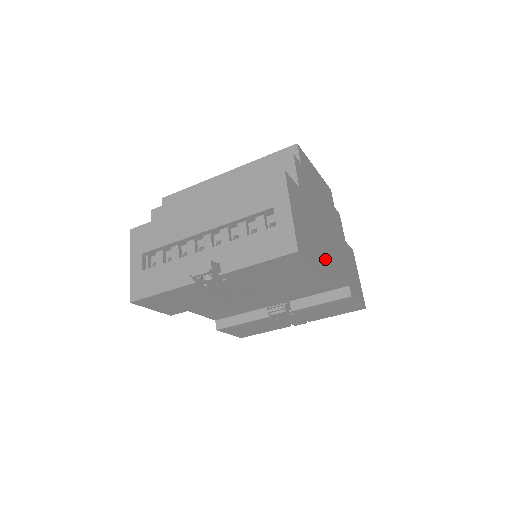
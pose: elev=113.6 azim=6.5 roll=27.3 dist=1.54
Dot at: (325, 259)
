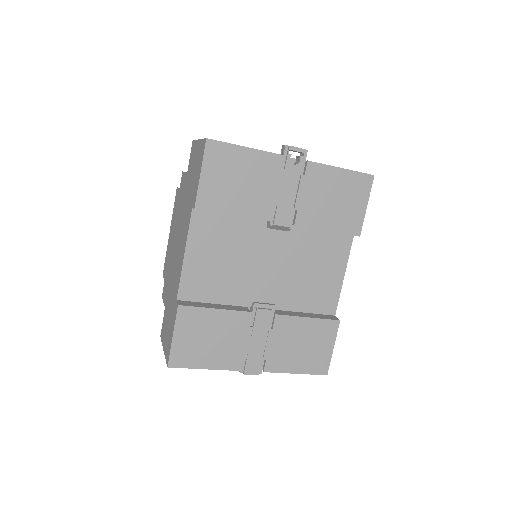
Dot at: occluded
